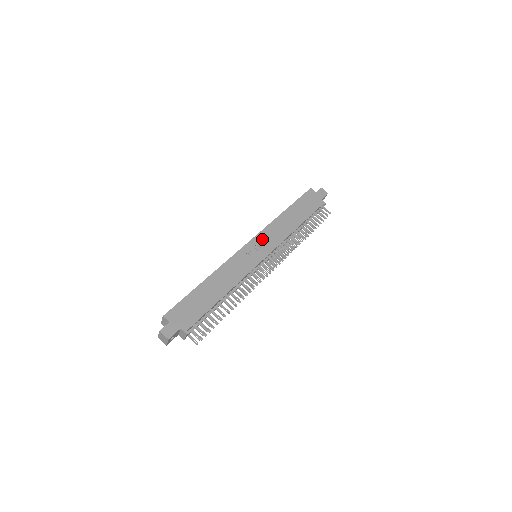
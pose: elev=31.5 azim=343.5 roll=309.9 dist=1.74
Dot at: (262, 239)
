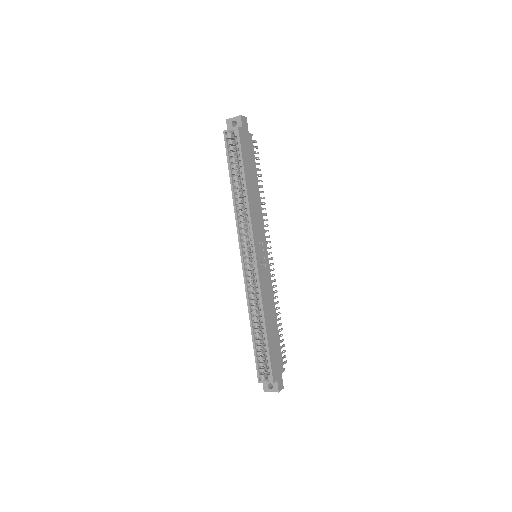
Dot at: (258, 240)
